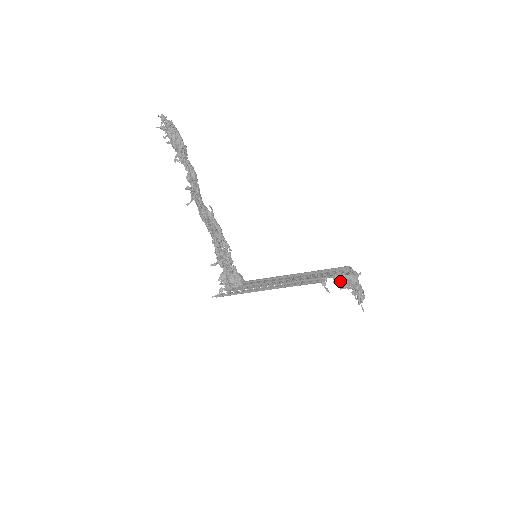
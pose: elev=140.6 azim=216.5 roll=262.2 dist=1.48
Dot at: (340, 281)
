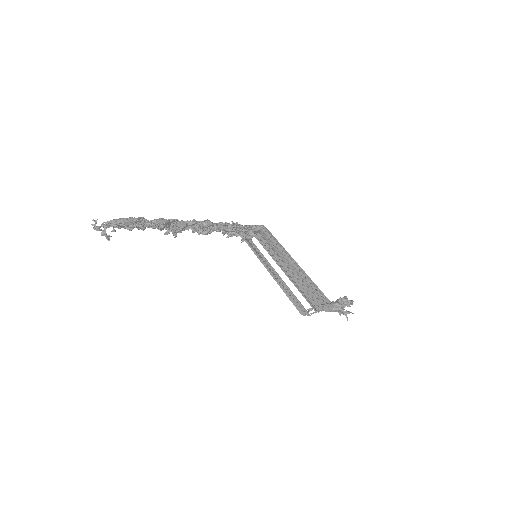
Dot at: occluded
